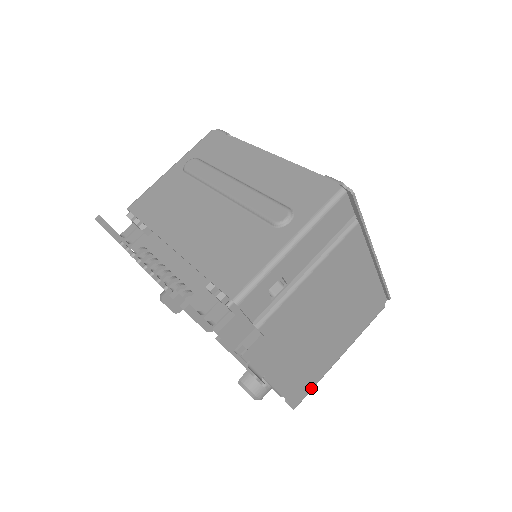
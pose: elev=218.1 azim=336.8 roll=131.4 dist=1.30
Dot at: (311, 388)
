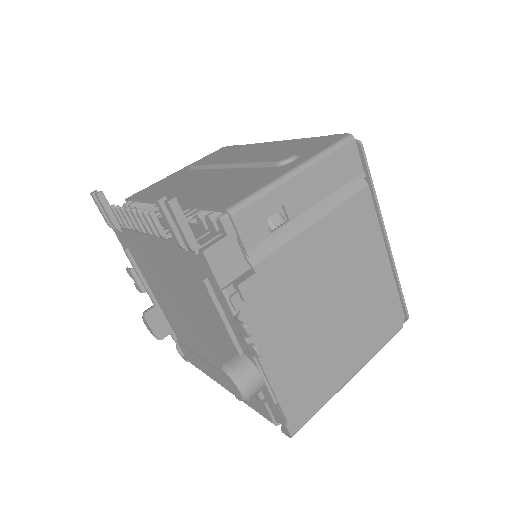
Dot at: (314, 410)
